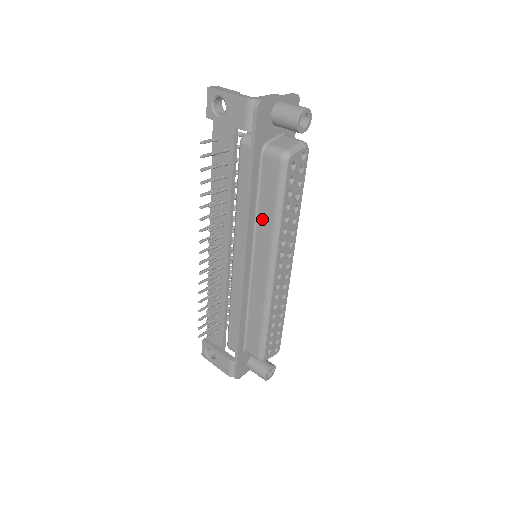
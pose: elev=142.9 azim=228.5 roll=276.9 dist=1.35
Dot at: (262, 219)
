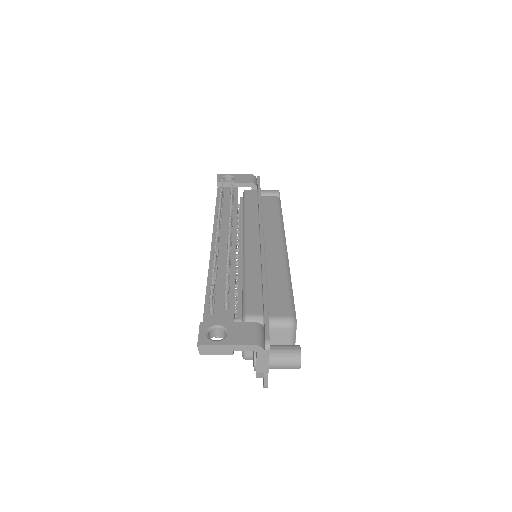
Dot at: (268, 220)
